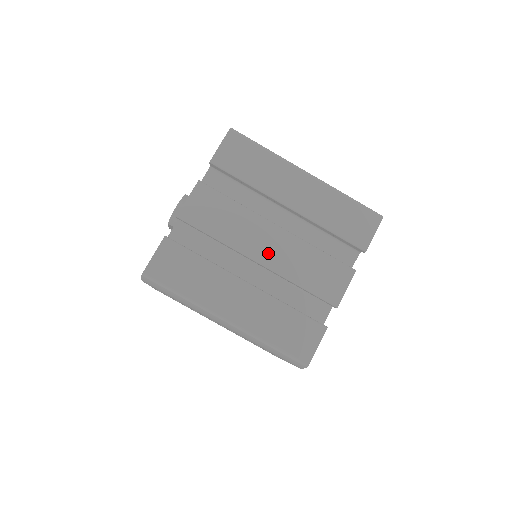
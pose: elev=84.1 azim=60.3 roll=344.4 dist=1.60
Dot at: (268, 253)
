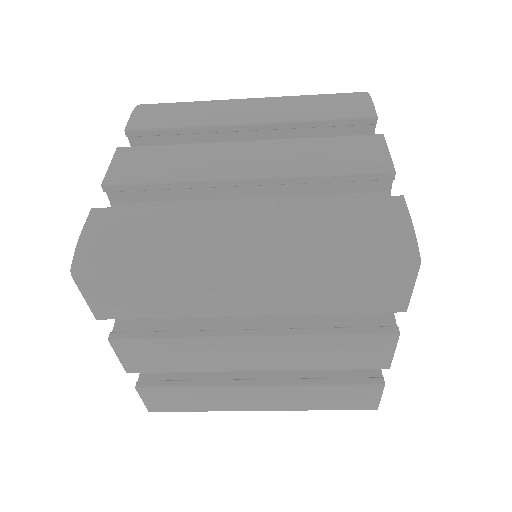
Dot at: (260, 362)
